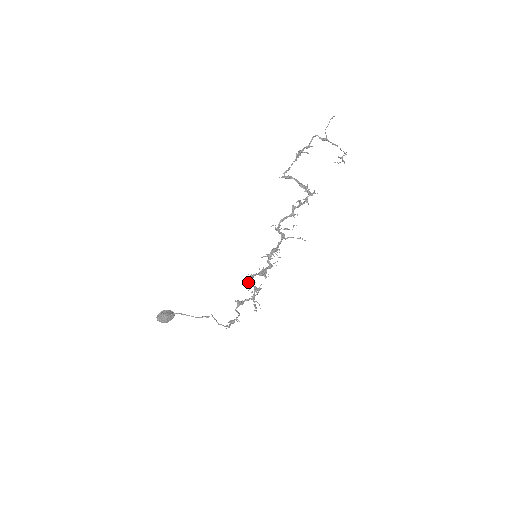
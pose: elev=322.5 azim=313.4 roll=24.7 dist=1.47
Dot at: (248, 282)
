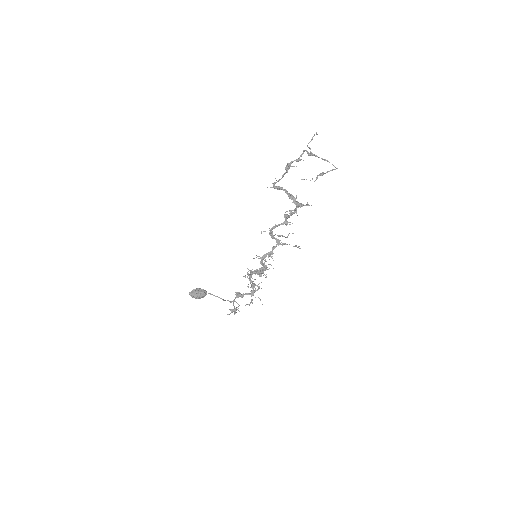
Dot at: (248, 278)
